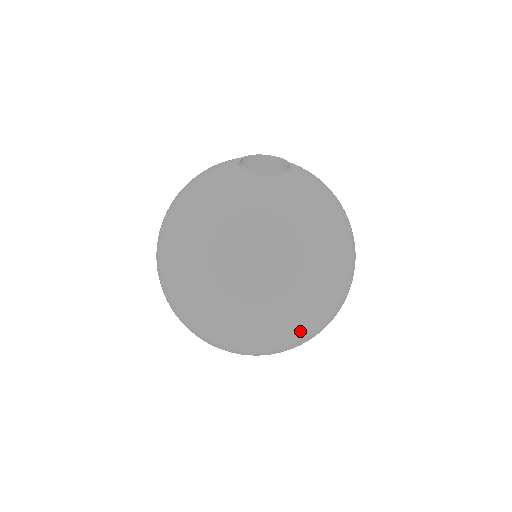
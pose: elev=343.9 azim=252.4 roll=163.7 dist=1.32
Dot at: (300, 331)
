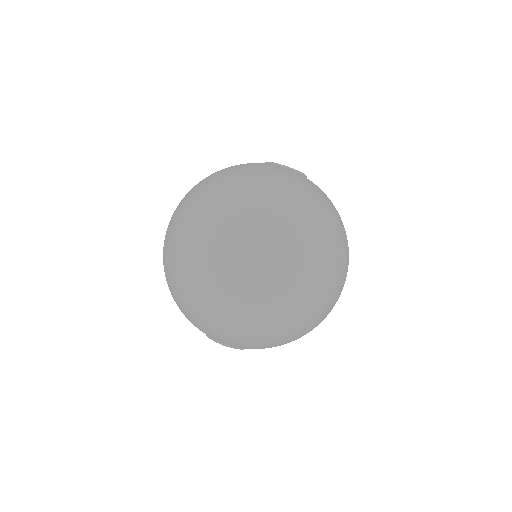
Dot at: (294, 298)
